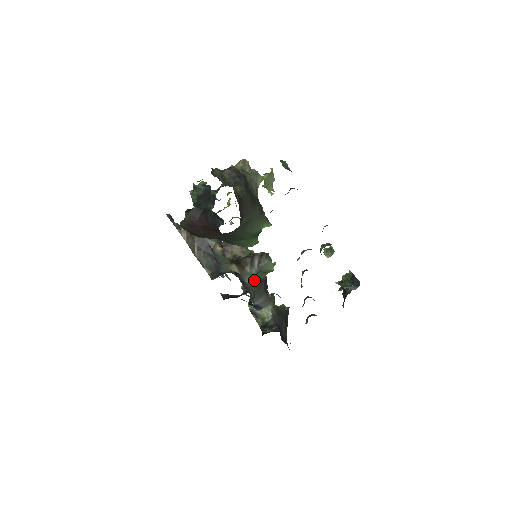
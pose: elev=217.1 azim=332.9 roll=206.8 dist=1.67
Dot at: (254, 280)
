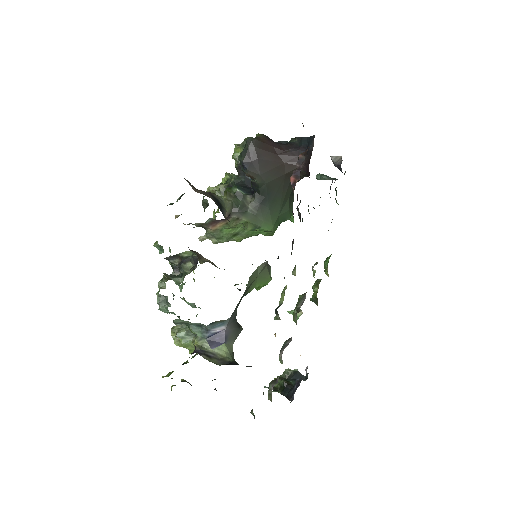
Dot at: (250, 279)
